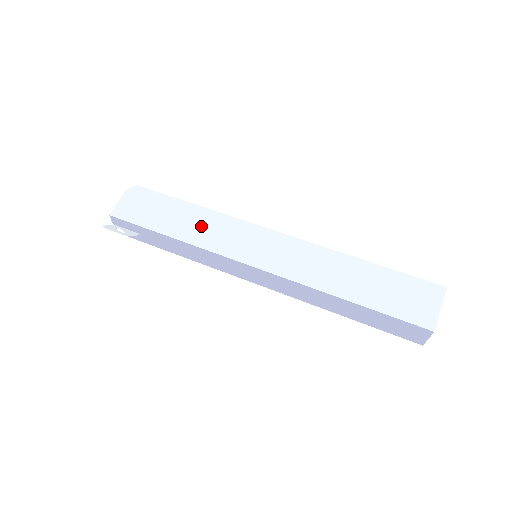
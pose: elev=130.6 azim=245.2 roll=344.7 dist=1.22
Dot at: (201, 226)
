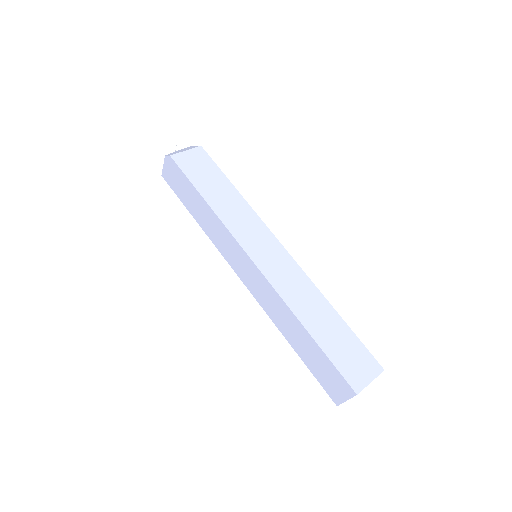
Dot at: (210, 224)
